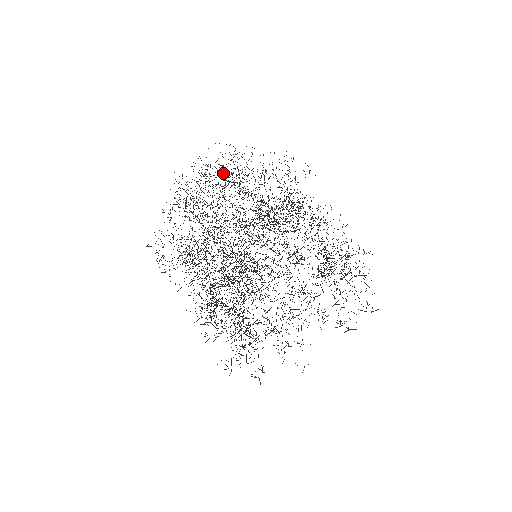
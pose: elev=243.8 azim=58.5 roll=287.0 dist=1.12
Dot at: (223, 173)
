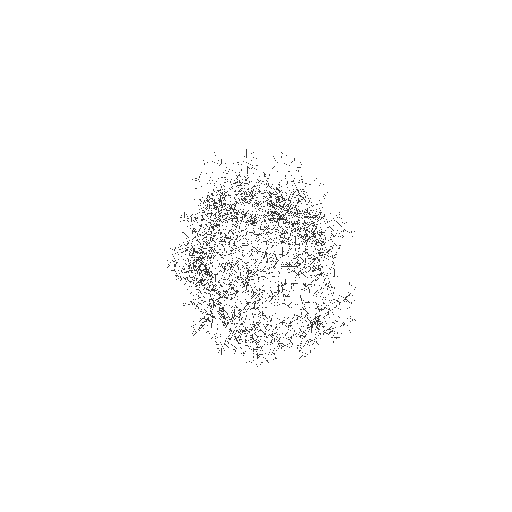
Dot at: occluded
